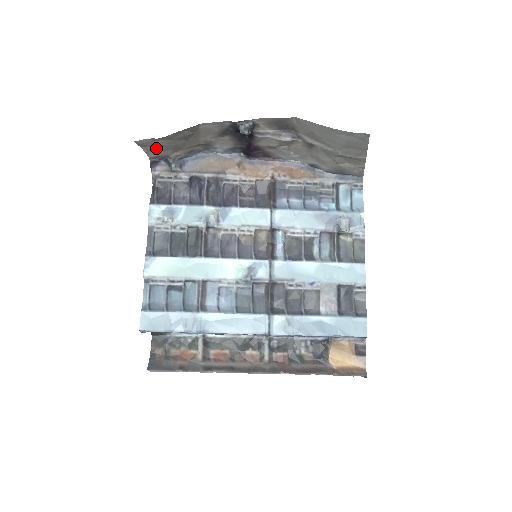
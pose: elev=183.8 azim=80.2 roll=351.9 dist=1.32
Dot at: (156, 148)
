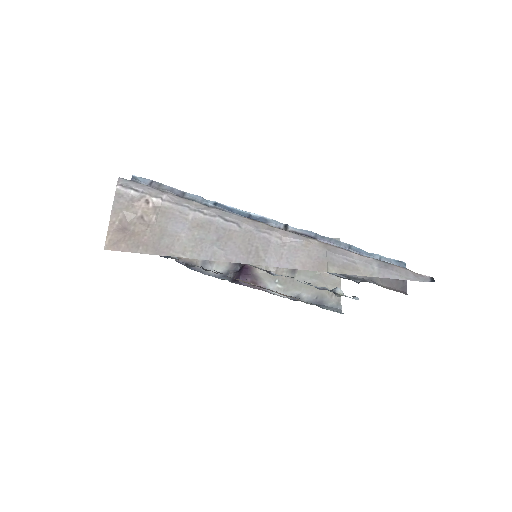
Dot at: occluded
